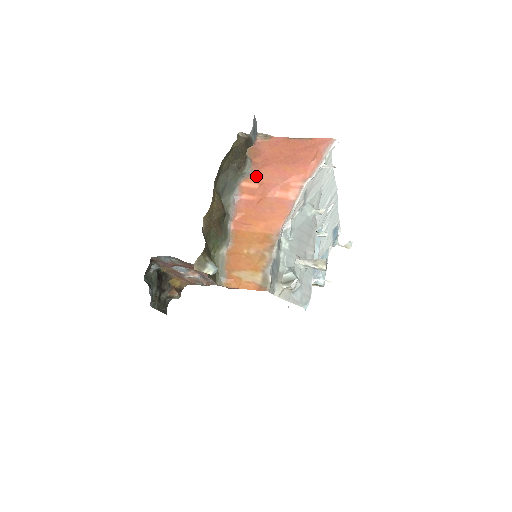
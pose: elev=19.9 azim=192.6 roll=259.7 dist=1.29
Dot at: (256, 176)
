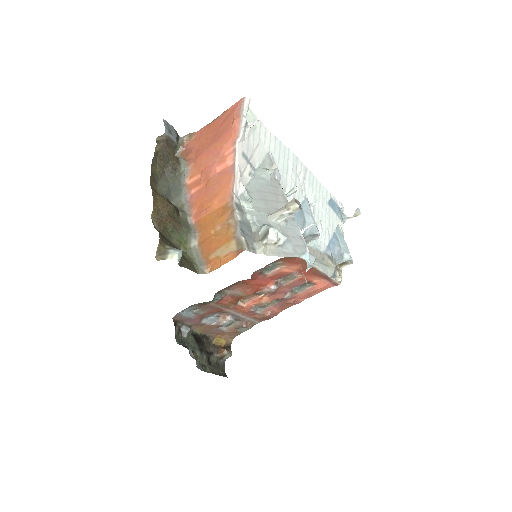
Dot at: (195, 168)
